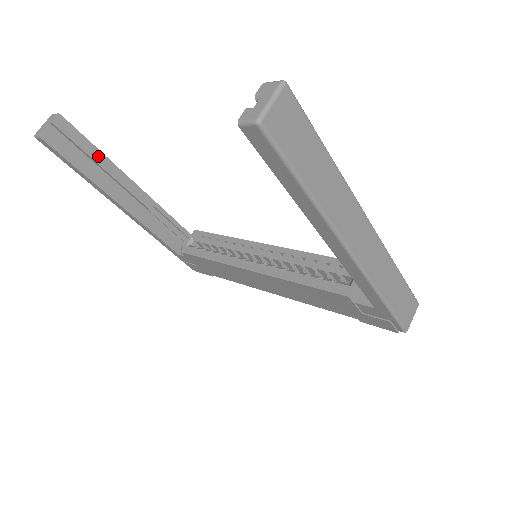
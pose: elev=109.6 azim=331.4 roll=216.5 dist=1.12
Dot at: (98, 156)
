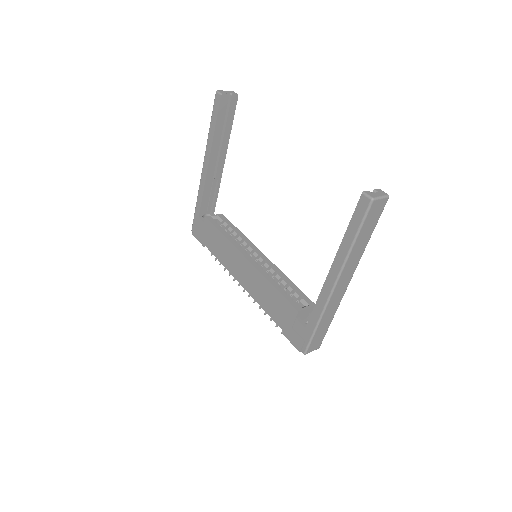
Dot at: (228, 130)
